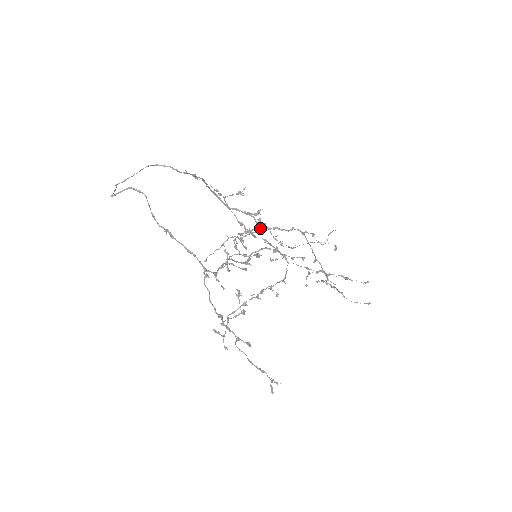
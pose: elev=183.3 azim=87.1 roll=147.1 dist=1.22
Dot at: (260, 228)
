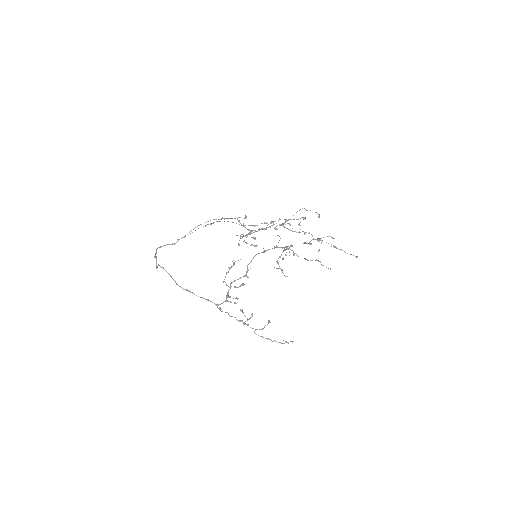
Dot at: (238, 260)
